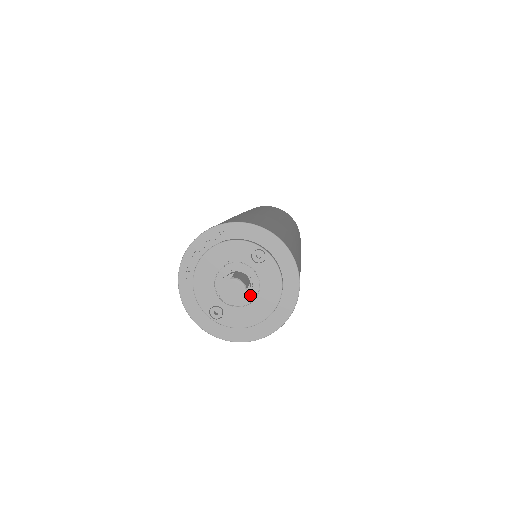
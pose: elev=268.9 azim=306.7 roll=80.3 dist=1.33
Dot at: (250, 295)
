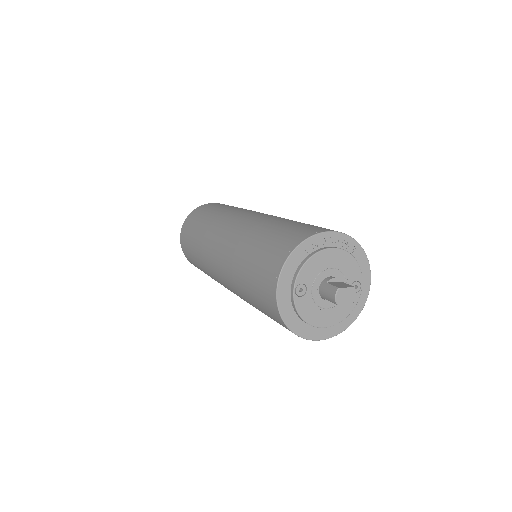
Dot at: (328, 303)
